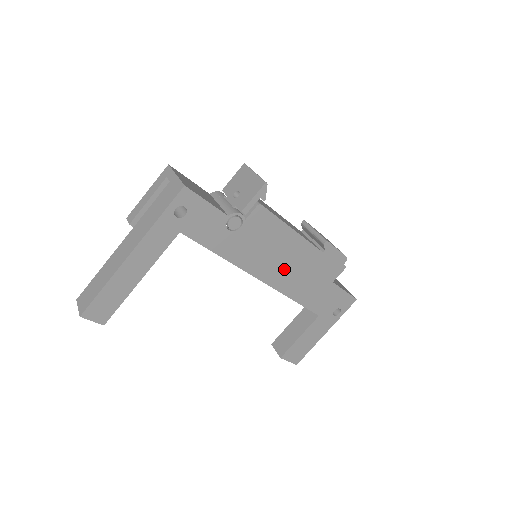
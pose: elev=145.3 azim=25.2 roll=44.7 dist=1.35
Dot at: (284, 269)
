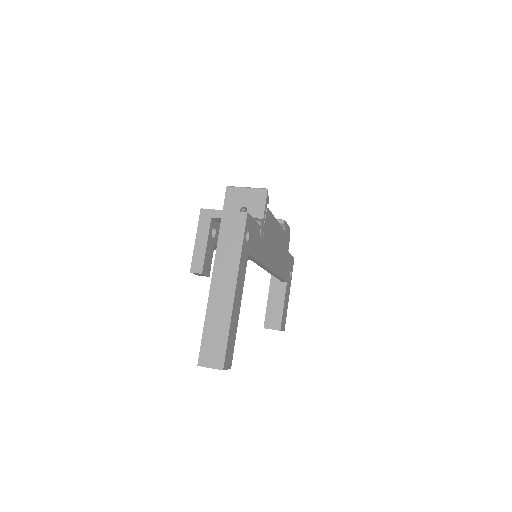
Dot at: (276, 254)
